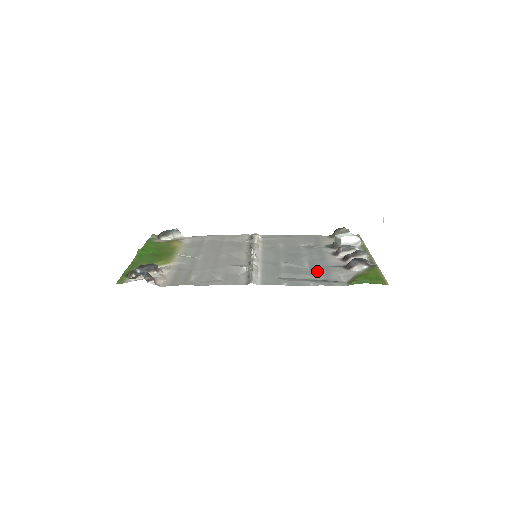
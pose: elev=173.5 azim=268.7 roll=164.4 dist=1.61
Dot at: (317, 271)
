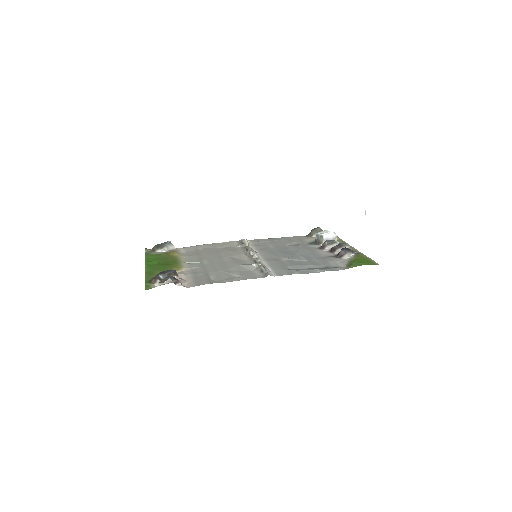
Dot at: (316, 262)
